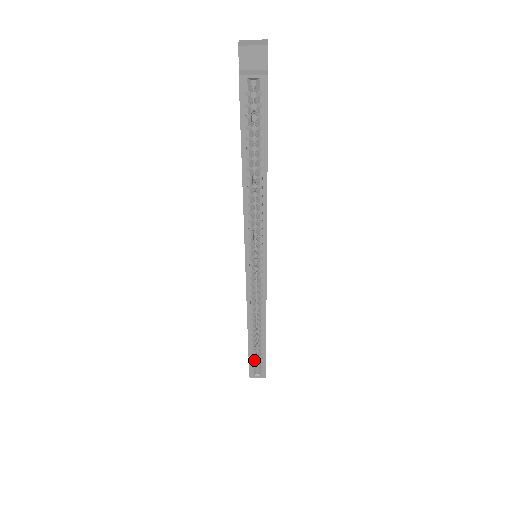
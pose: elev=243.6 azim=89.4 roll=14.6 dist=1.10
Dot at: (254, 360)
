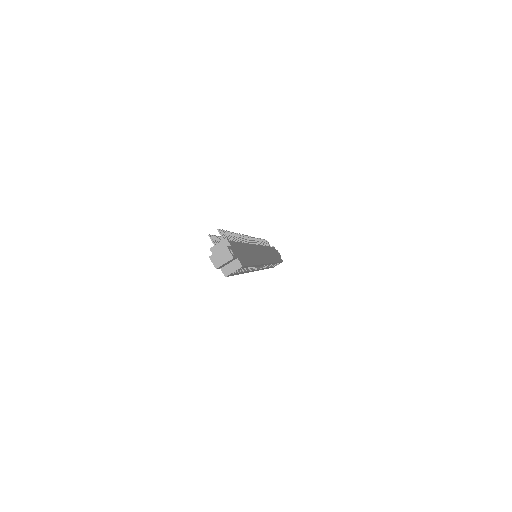
Dot at: occluded
